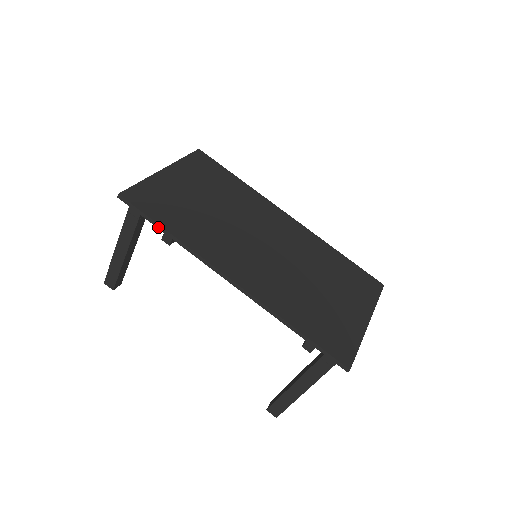
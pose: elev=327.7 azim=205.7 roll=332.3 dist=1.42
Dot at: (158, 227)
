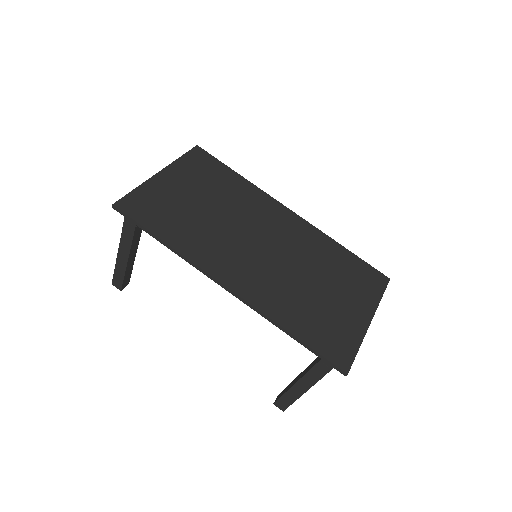
Dot at: (153, 236)
